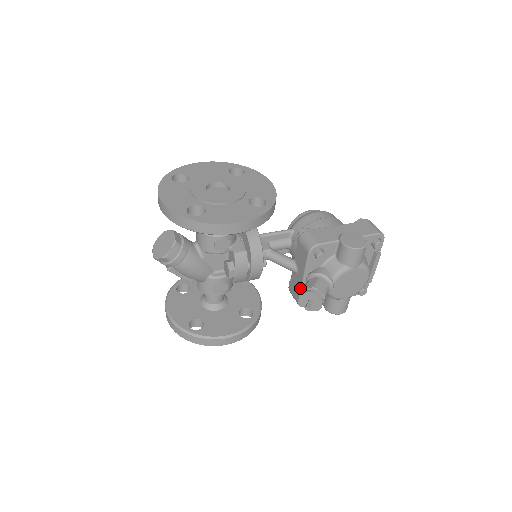
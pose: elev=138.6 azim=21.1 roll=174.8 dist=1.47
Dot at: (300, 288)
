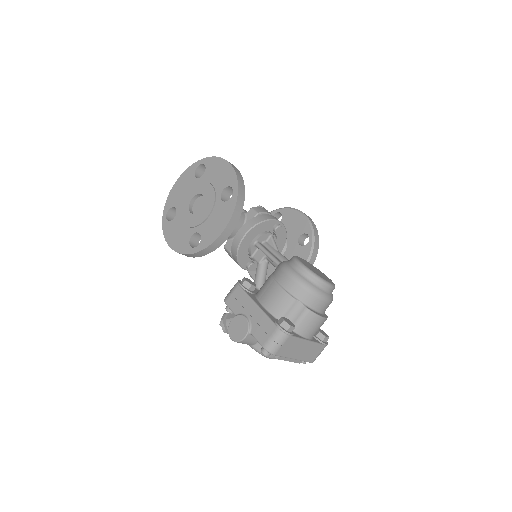
Dot at: occluded
